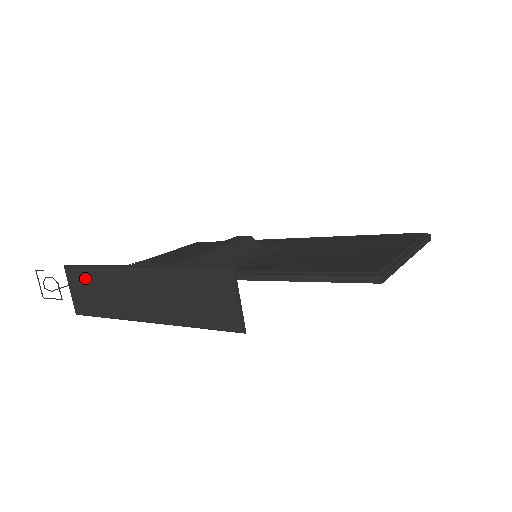
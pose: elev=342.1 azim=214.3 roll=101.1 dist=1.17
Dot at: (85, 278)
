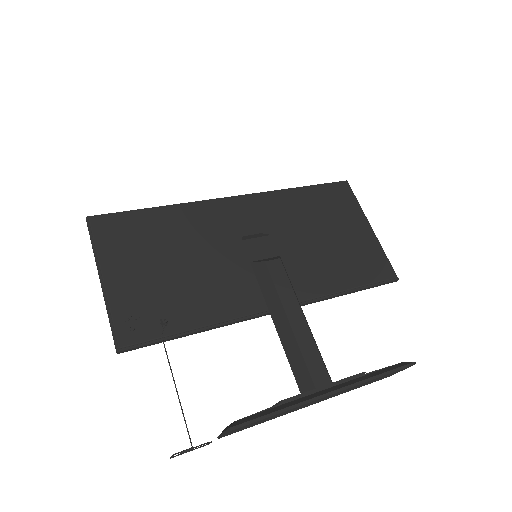
Dot at: occluded
